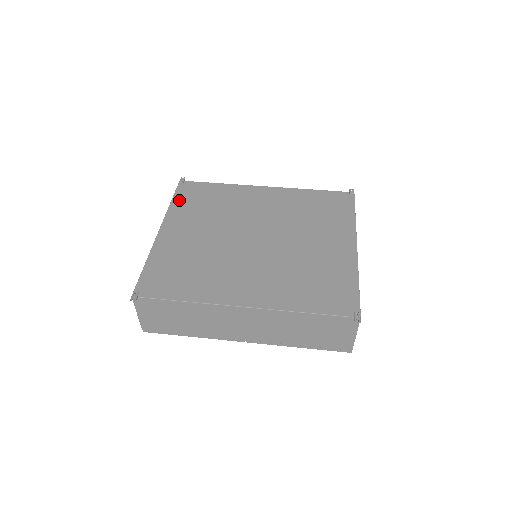
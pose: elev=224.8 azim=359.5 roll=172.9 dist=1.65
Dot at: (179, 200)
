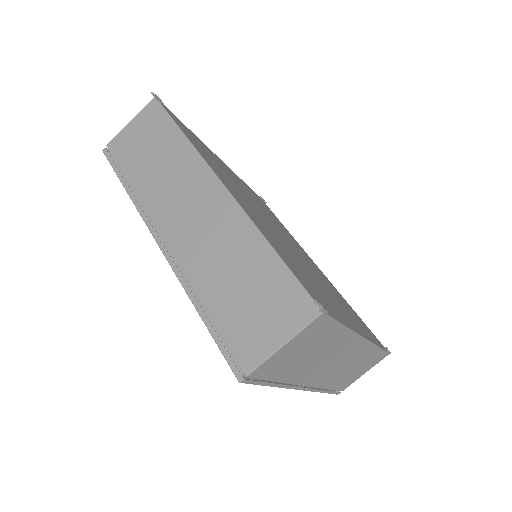
Dot at: occluded
